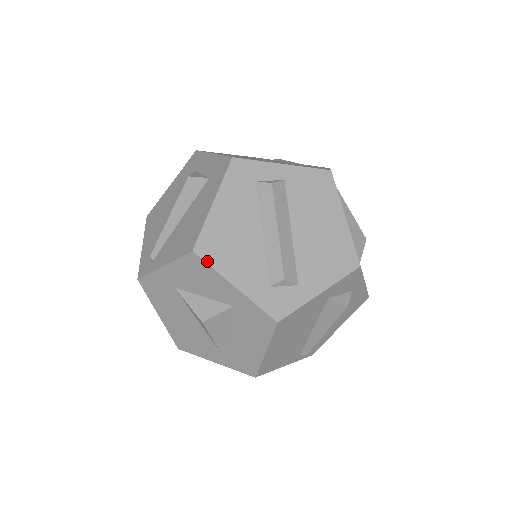
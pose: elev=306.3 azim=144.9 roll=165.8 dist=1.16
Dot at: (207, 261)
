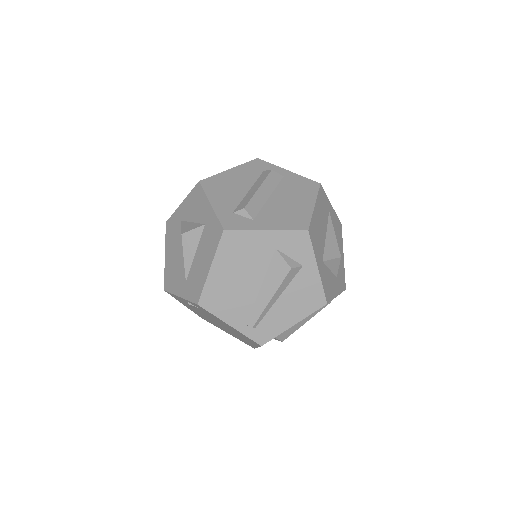
Dot at: (204, 188)
